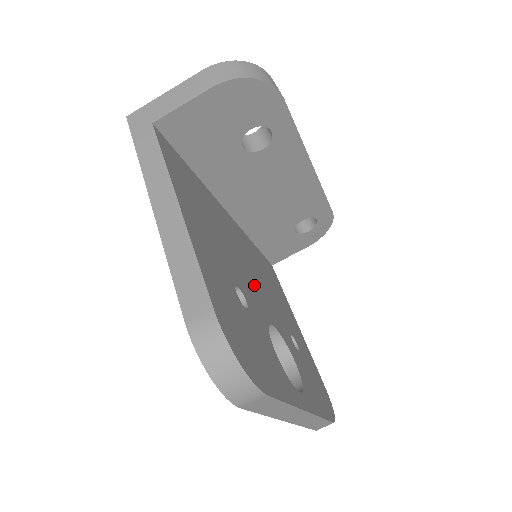
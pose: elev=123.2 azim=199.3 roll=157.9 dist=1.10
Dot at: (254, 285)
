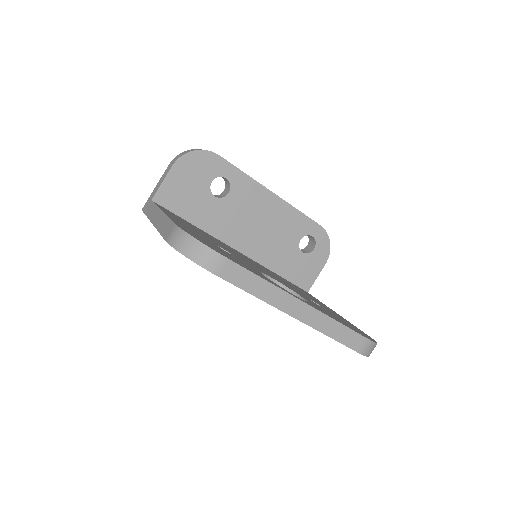
Dot at: (254, 265)
